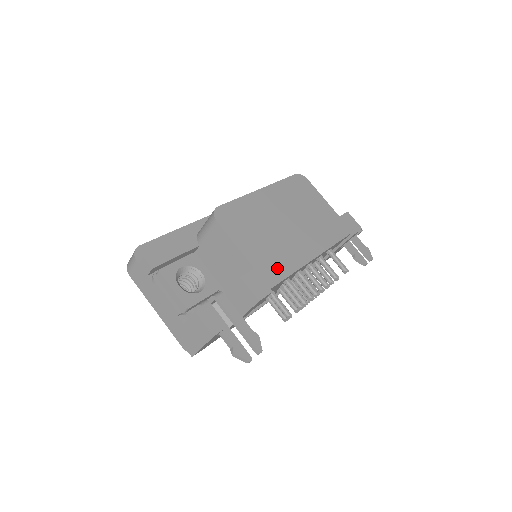
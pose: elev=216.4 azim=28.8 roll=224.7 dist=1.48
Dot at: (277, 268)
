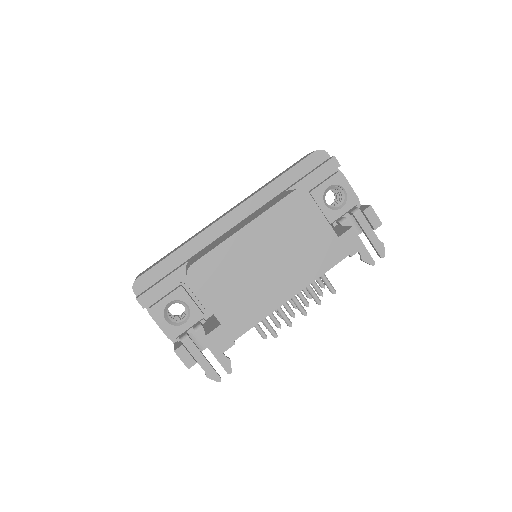
Dot at: (245, 319)
